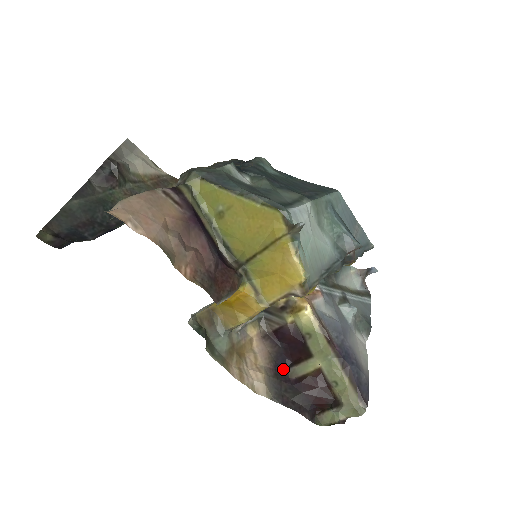
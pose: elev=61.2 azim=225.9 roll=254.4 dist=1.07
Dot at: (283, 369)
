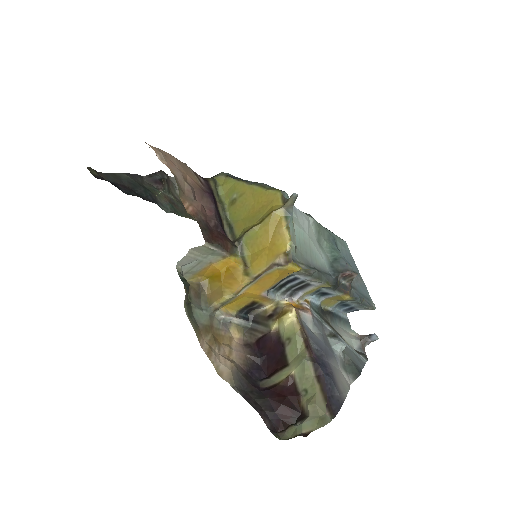
Dot at: (256, 379)
